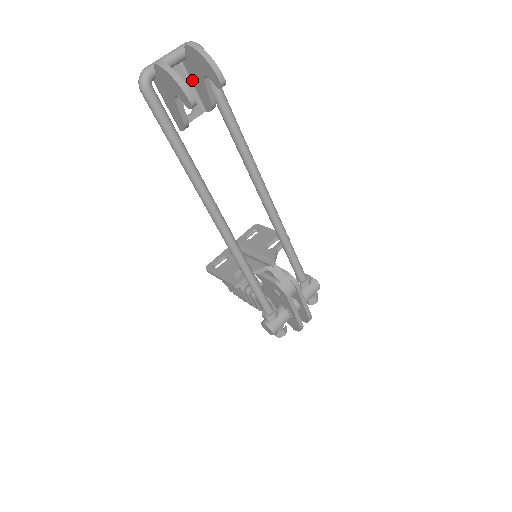
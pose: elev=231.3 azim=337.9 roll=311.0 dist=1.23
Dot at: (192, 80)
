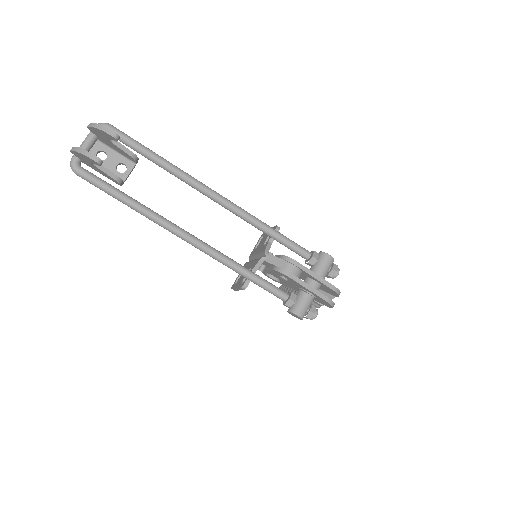
Dot at: (113, 148)
